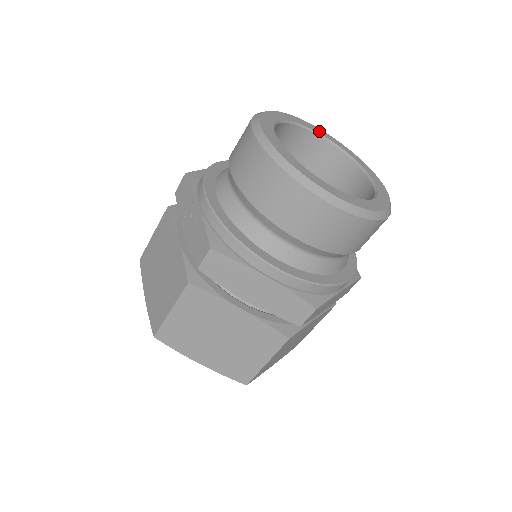
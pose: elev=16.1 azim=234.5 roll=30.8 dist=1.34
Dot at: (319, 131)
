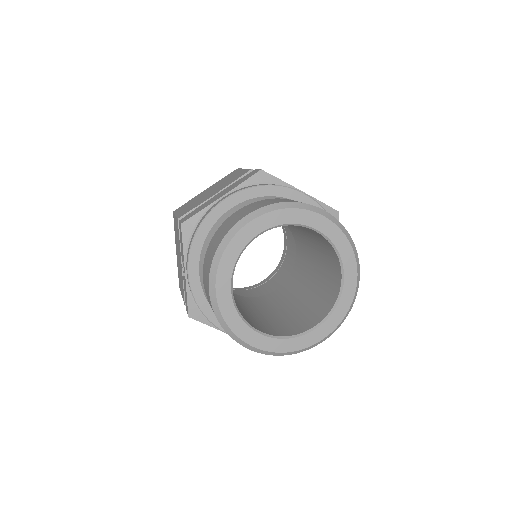
Dot at: (309, 220)
